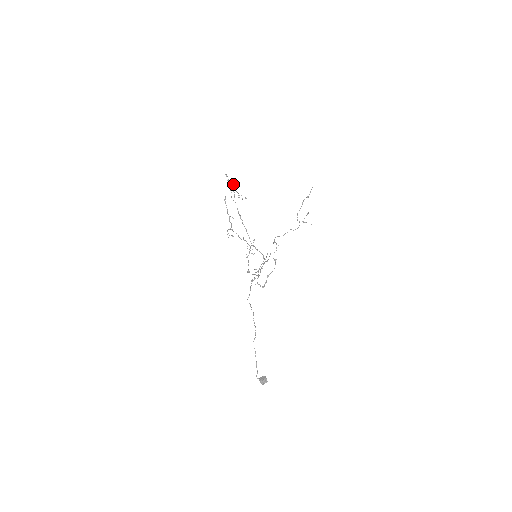
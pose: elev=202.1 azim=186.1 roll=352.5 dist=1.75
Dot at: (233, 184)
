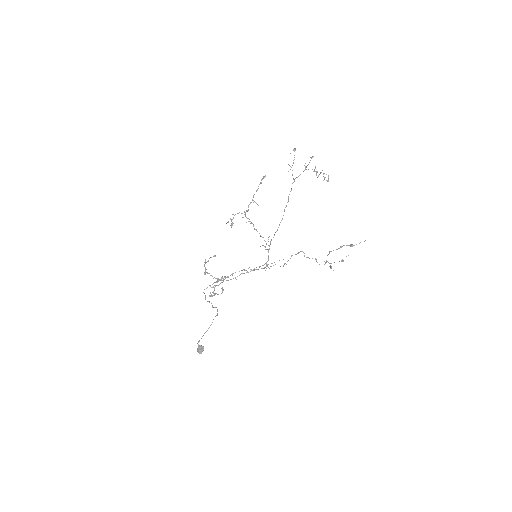
Dot at: occluded
